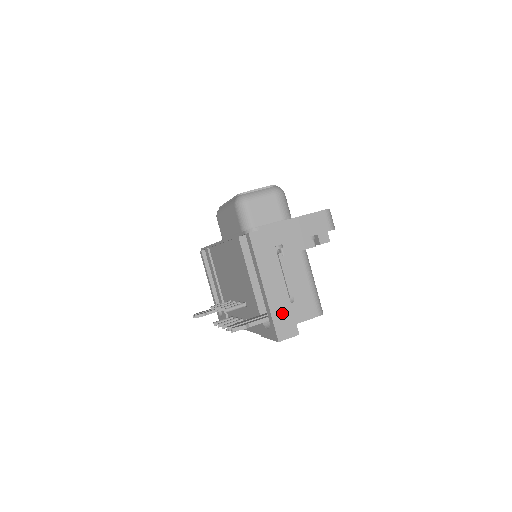
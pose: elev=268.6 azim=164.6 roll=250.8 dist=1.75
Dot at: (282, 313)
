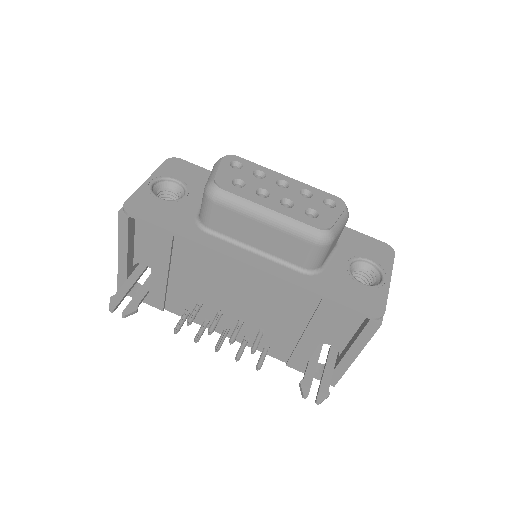
Dot at: occluded
